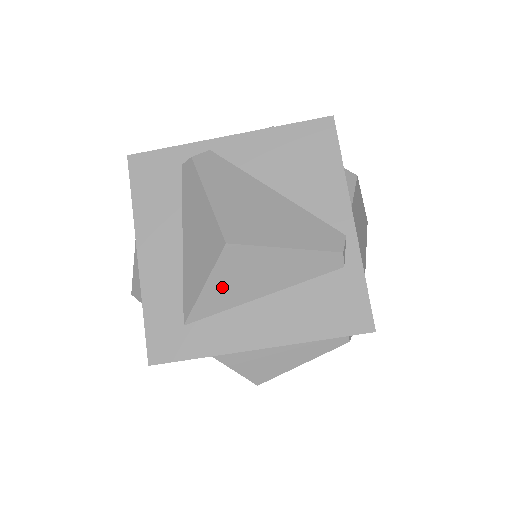
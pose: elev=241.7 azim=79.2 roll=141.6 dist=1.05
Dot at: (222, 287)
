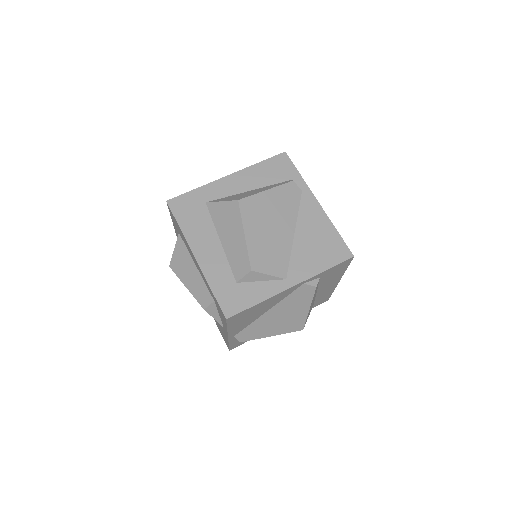
Dot at: occluded
